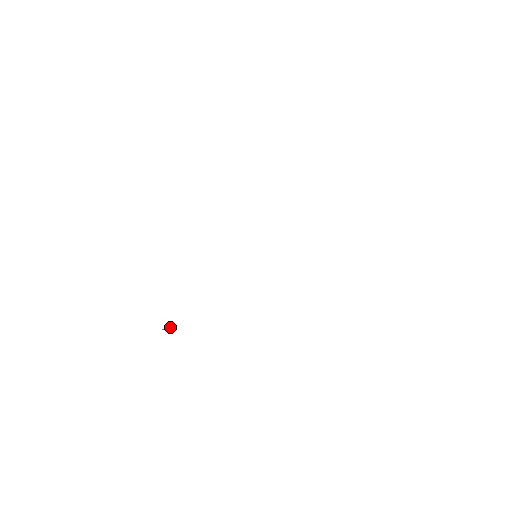
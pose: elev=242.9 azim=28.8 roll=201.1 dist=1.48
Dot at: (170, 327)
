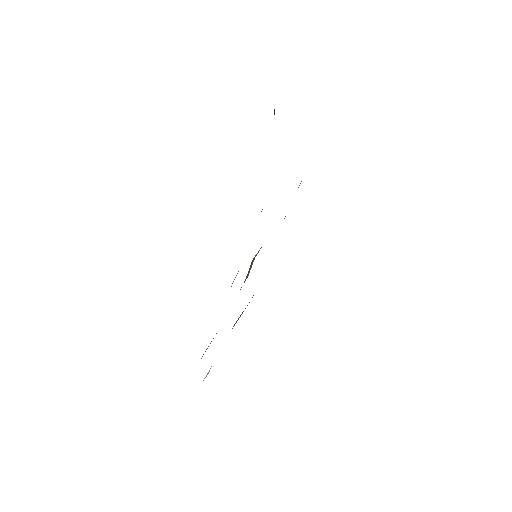
Dot at: occluded
